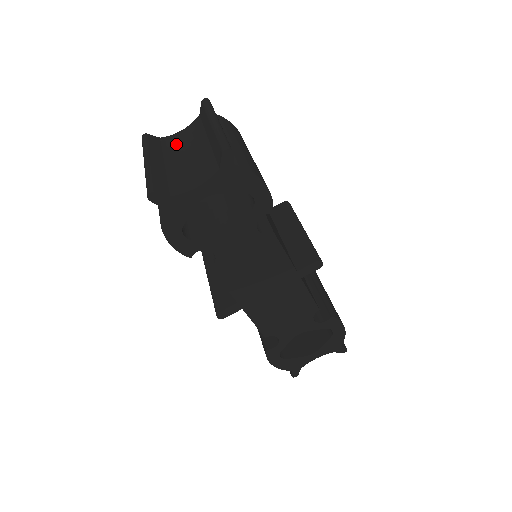
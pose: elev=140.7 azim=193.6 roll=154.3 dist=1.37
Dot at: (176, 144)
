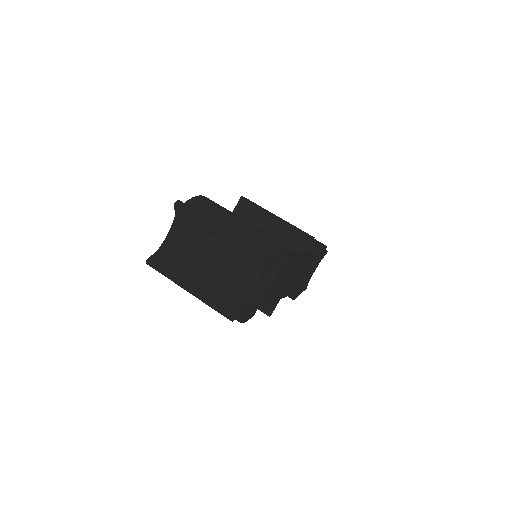
Dot at: (181, 251)
